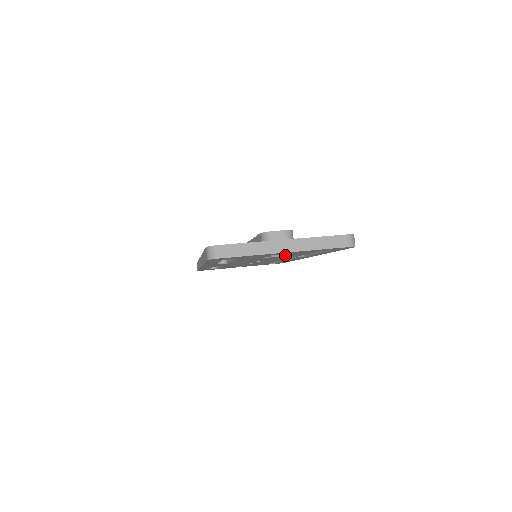
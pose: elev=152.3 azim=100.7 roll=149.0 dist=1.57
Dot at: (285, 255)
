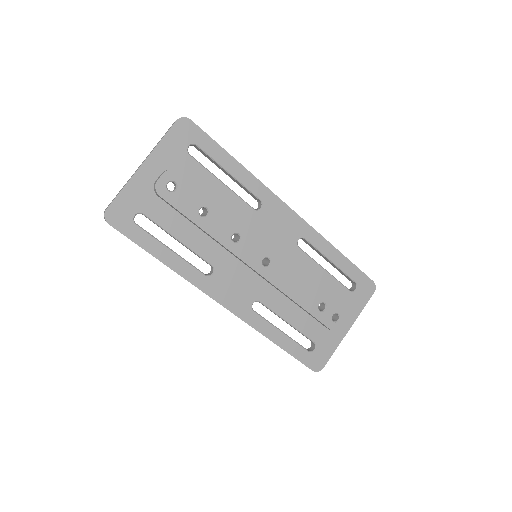
Dot at: occluded
